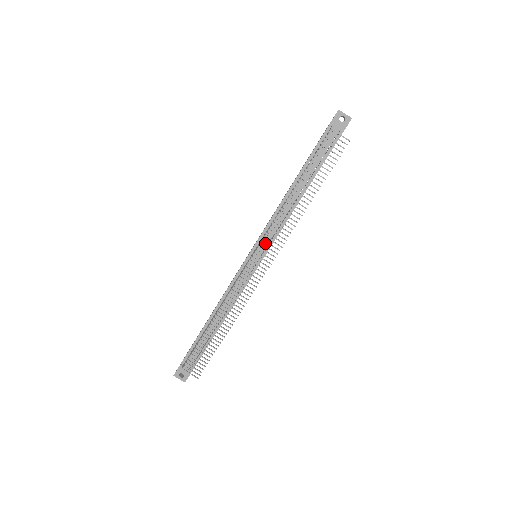
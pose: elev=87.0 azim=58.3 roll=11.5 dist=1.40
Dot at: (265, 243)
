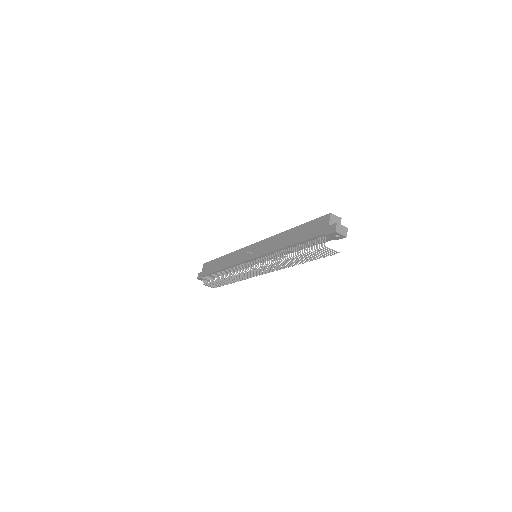
Dot at: occluded
